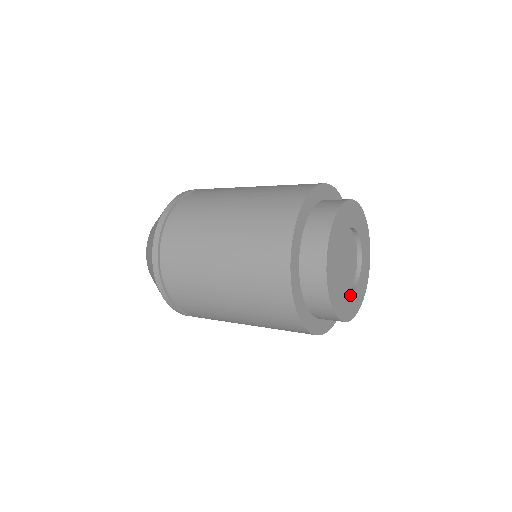
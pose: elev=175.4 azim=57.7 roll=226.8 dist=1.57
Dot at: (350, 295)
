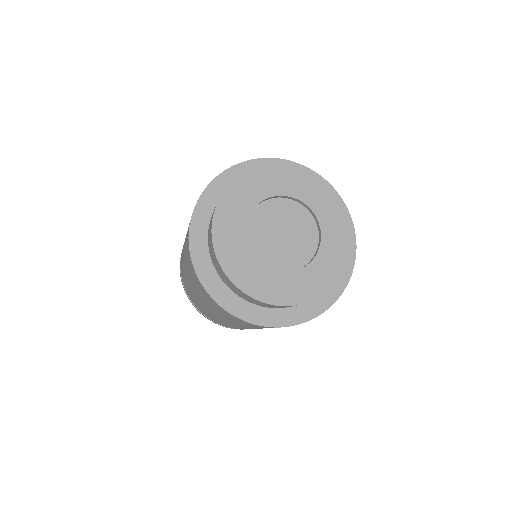
Dot at: (255, 261)
